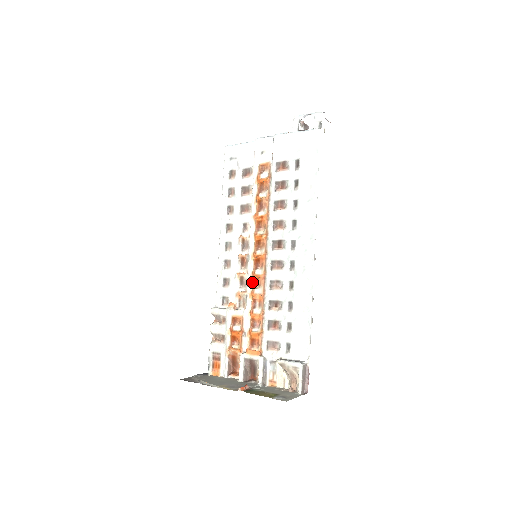
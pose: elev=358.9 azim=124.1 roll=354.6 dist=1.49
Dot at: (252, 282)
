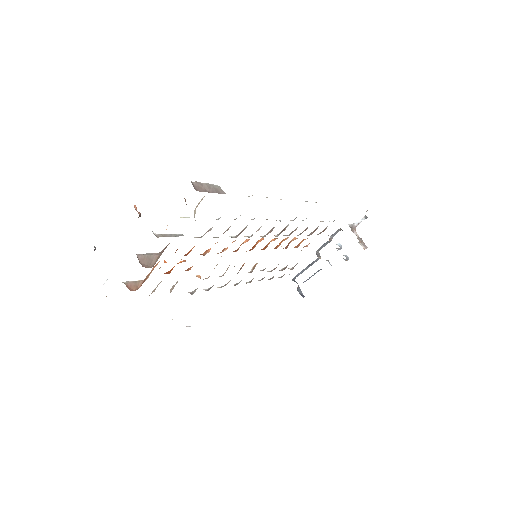
Dot at: occluded
